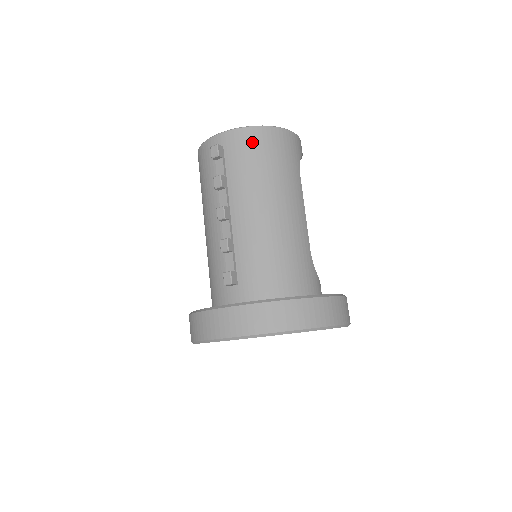
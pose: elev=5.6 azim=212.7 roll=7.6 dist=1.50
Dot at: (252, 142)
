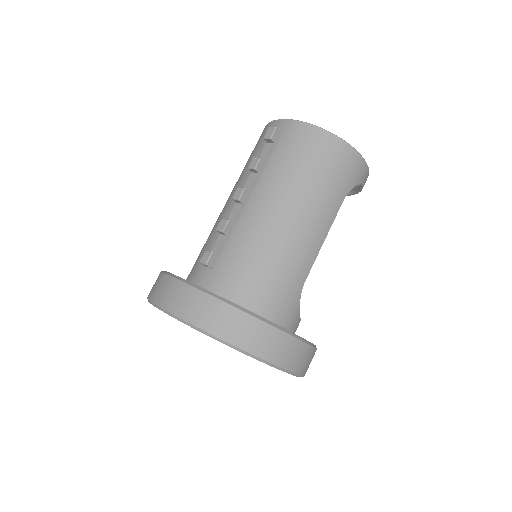
Dot at: (310, 143)
